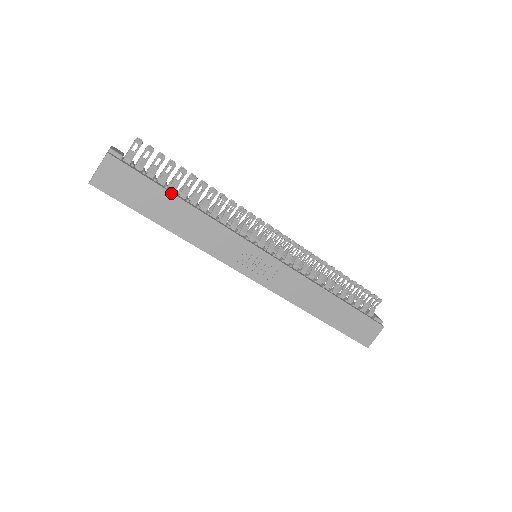
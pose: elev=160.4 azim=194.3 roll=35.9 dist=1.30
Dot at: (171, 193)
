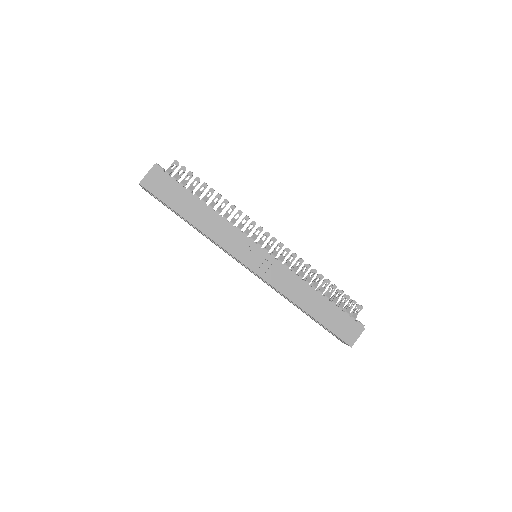
Dot at: (194, 196)
